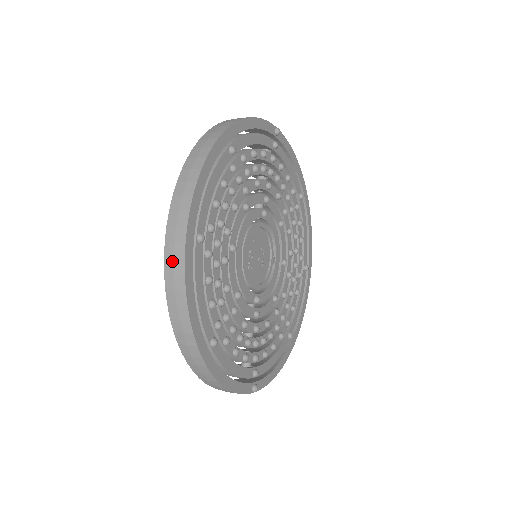
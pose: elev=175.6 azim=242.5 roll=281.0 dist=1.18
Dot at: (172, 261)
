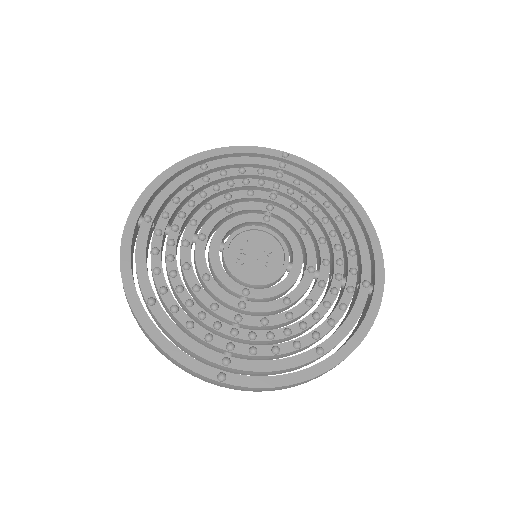
Dot at: occluded
